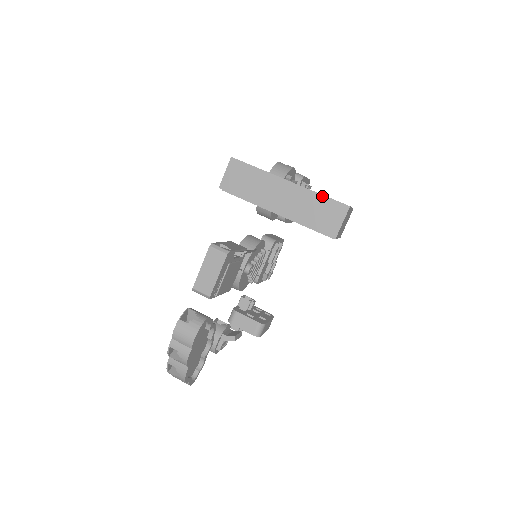
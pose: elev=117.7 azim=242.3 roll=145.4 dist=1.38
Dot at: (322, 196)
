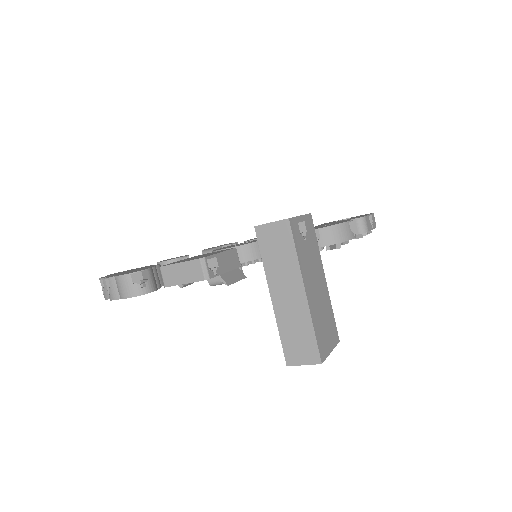
Dot at: (313, 333)
